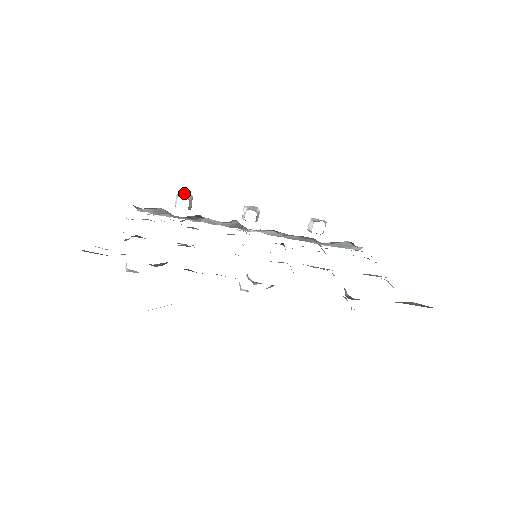
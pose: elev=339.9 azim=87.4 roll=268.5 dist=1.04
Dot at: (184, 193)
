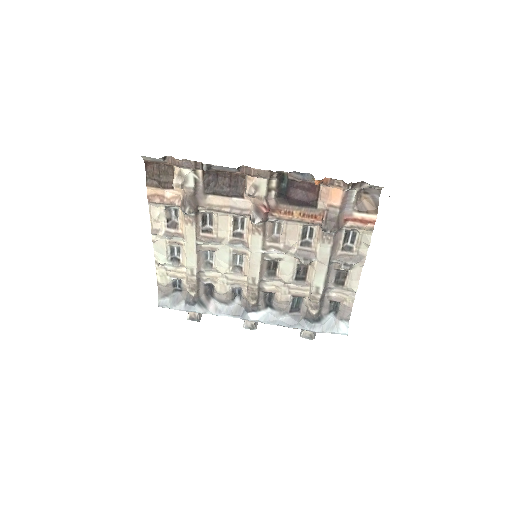
Dot at: occluded
